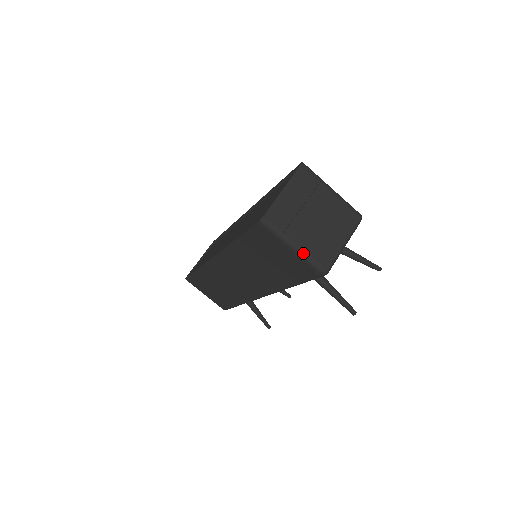
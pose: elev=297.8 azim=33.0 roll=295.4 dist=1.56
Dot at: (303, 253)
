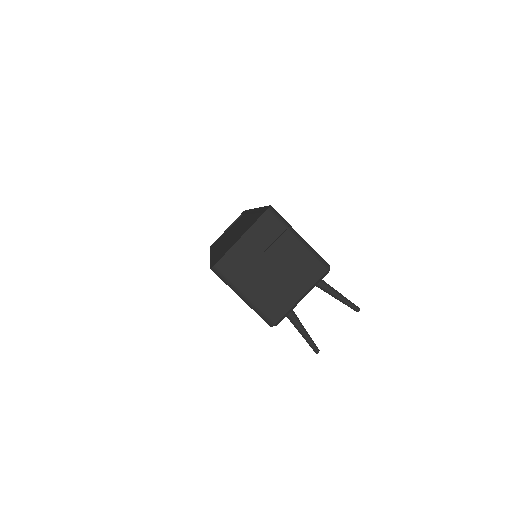
Dot at: (252, 305)
